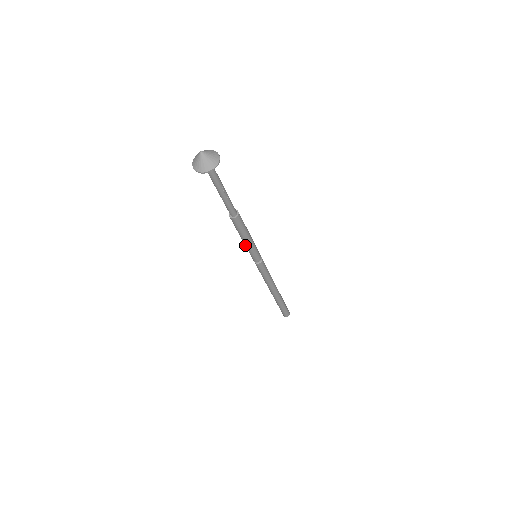
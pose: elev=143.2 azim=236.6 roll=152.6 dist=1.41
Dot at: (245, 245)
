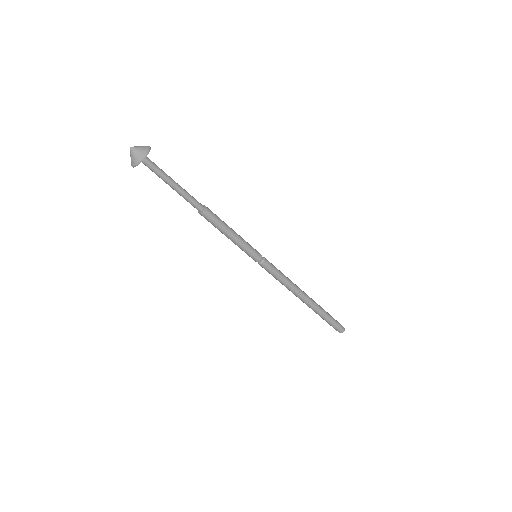
Dot at: occluded
